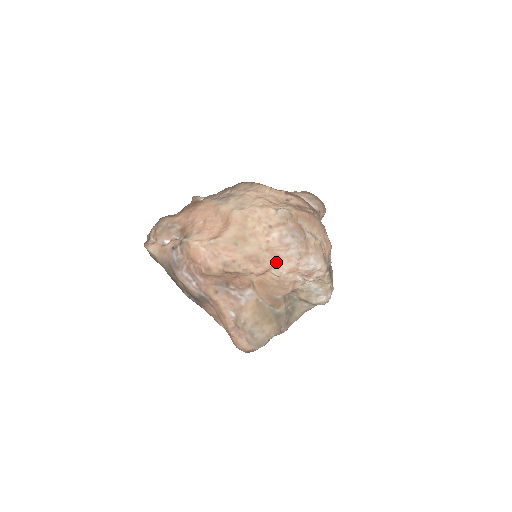
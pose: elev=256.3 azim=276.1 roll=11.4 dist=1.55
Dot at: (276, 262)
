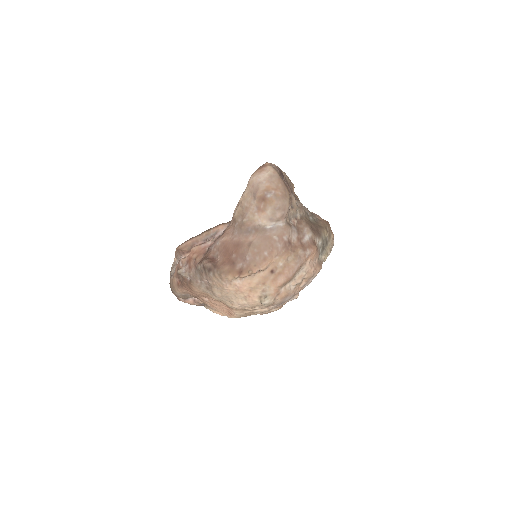
Dot at: occluded
